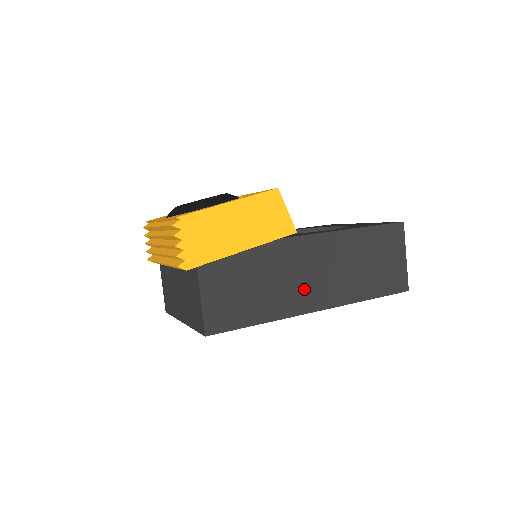
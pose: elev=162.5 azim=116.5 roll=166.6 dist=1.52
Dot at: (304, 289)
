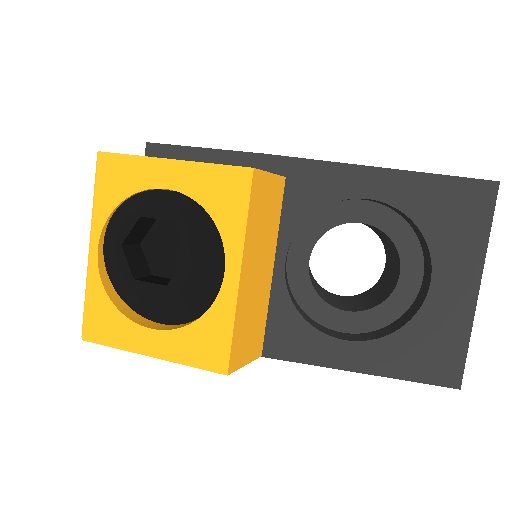
Dot at: occluded
